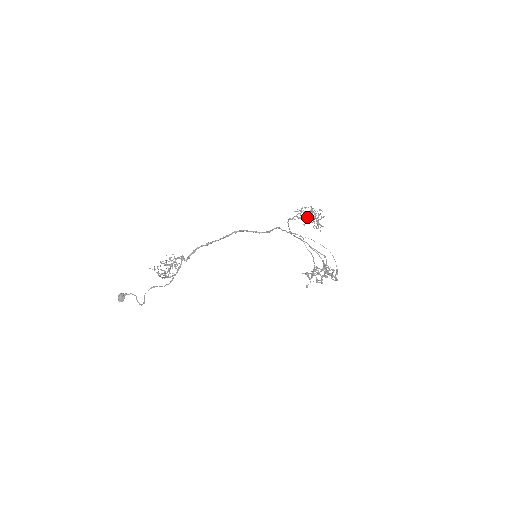
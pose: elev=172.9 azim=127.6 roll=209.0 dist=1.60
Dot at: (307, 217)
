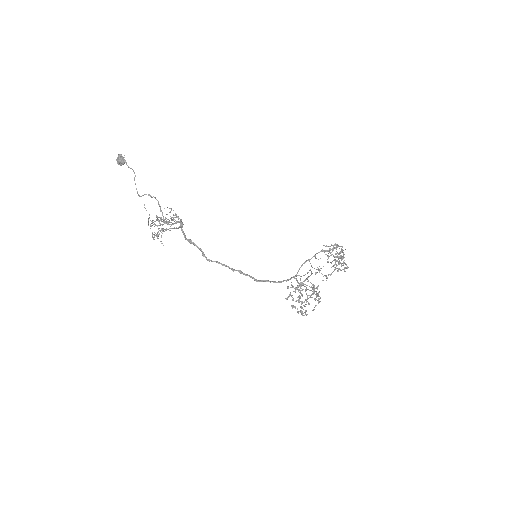
Dot at: (337, 246)
